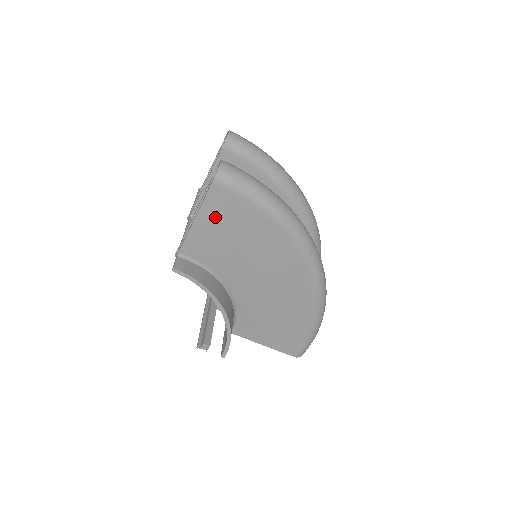
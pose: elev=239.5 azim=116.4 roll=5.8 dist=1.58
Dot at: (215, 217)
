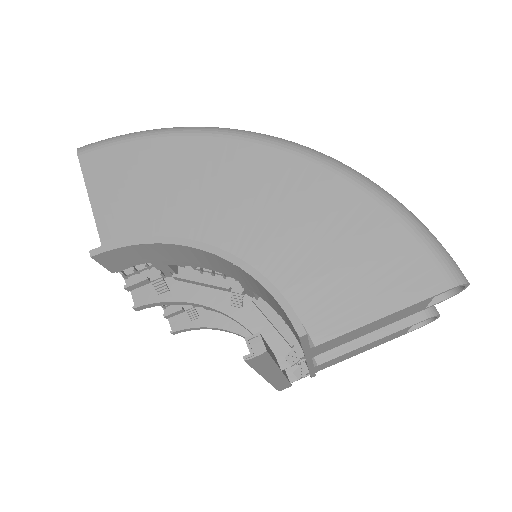
Dot at: (111, 184)
